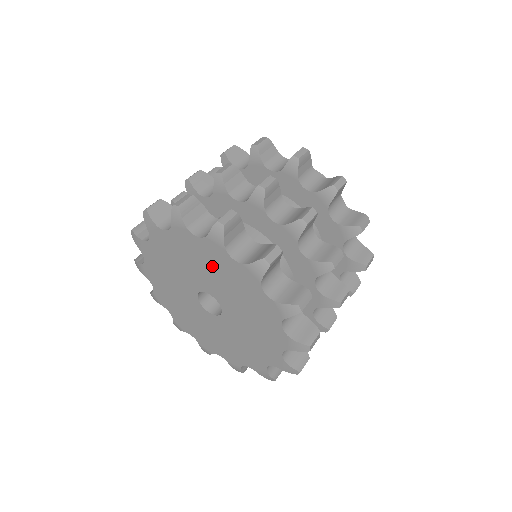
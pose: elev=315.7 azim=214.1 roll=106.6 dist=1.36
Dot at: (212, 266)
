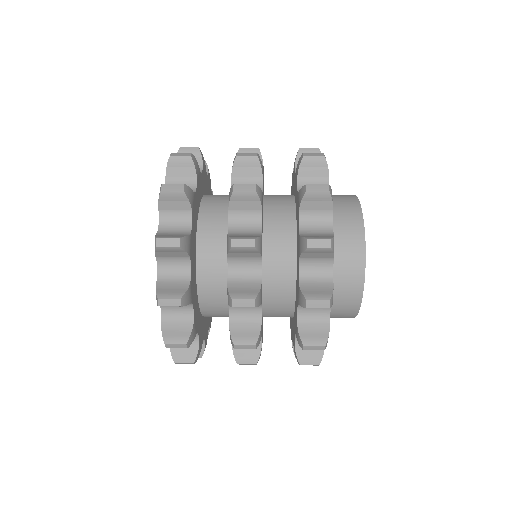
Dot at: occluded
